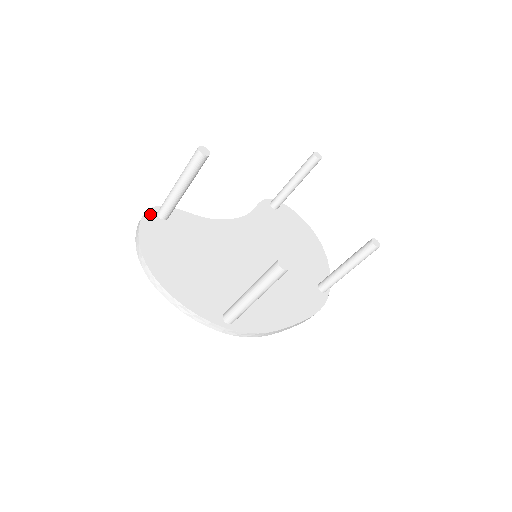
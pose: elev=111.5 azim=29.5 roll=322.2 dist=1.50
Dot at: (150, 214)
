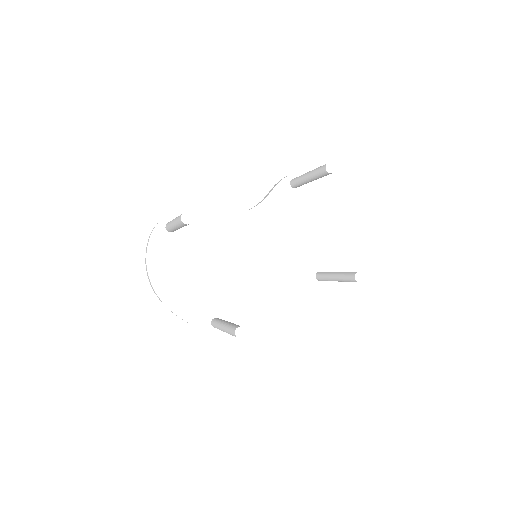
Dot at: (159, 229)
